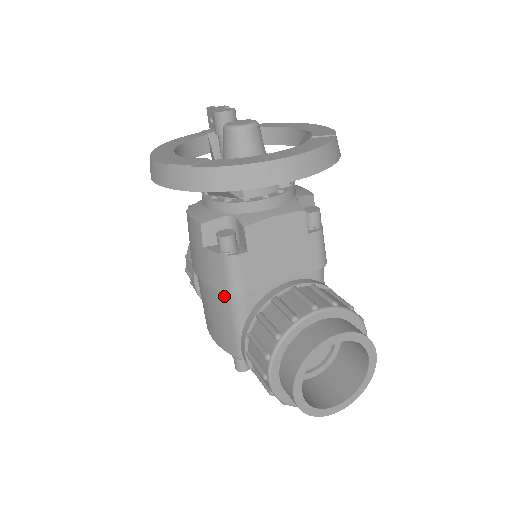
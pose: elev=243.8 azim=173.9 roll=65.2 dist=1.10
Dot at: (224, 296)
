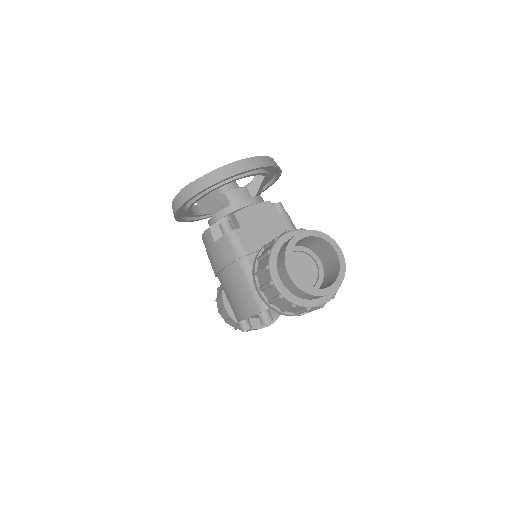
Dot at: (236, 266)
